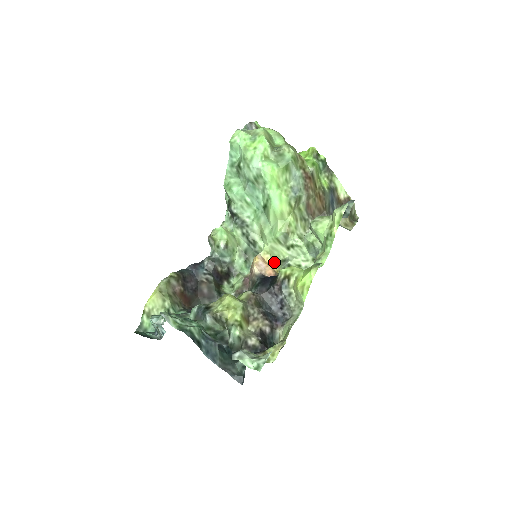
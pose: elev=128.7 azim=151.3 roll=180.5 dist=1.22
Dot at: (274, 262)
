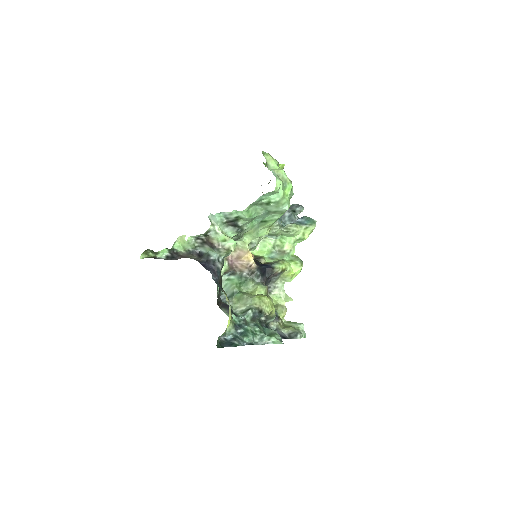
Dot at: occluded
